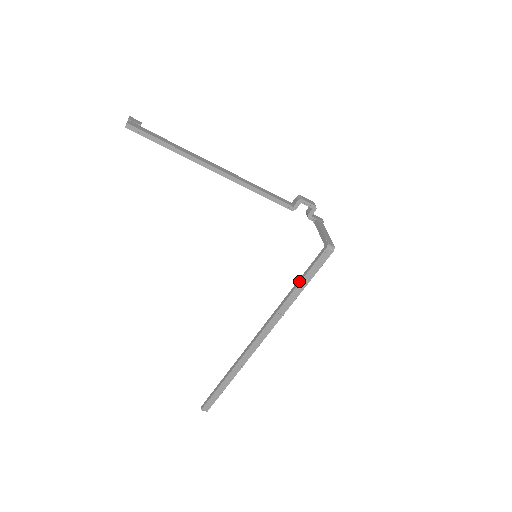
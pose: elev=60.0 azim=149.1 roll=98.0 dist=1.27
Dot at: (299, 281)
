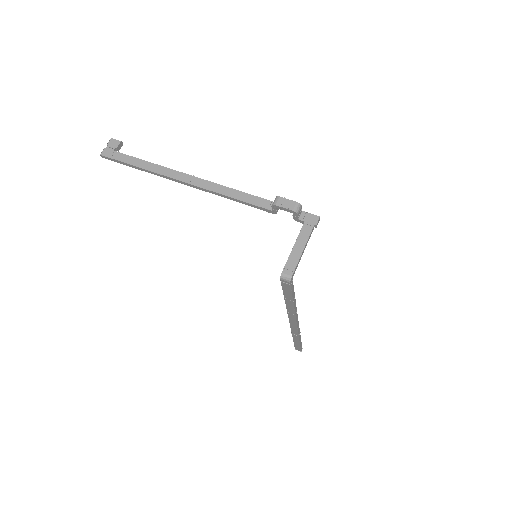
Dot at: (284, 295)
